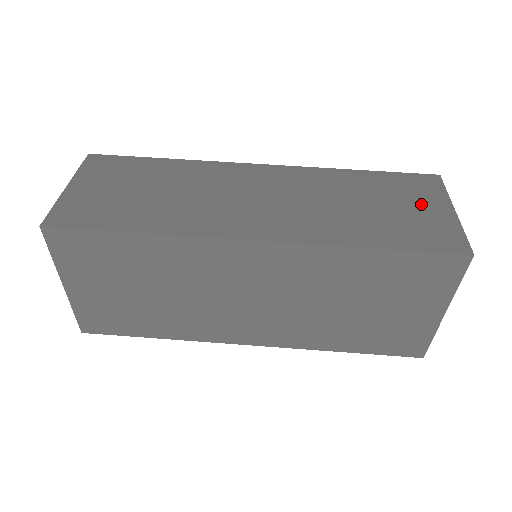
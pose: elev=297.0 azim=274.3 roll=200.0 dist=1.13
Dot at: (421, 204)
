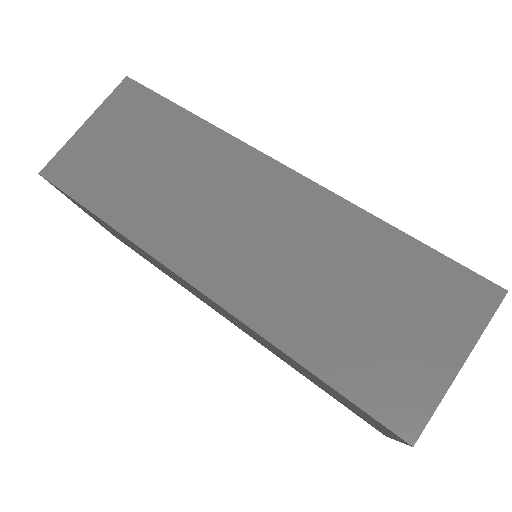
Dot at: (425, 331)
